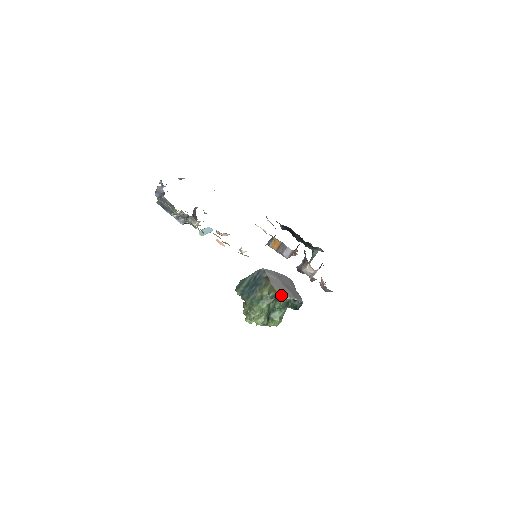
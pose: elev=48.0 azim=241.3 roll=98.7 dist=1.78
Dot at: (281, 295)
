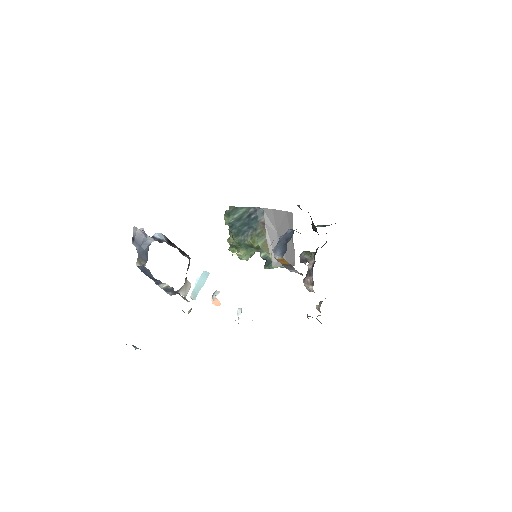
Dot at: (274, 262)
